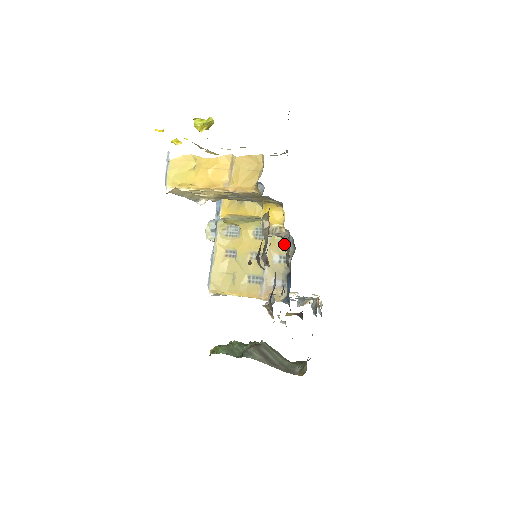
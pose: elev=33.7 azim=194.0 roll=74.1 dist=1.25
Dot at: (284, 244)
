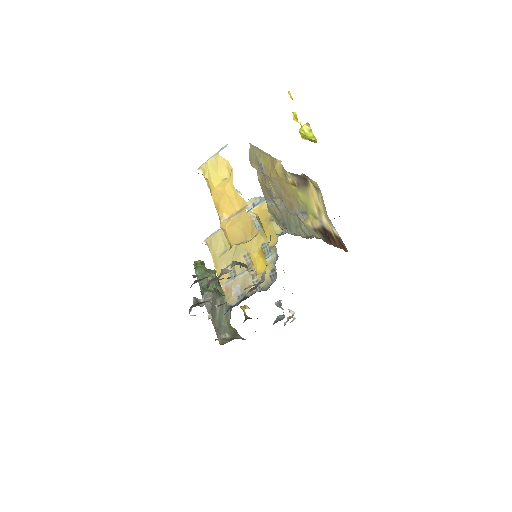
Dot at: (267, 277)
